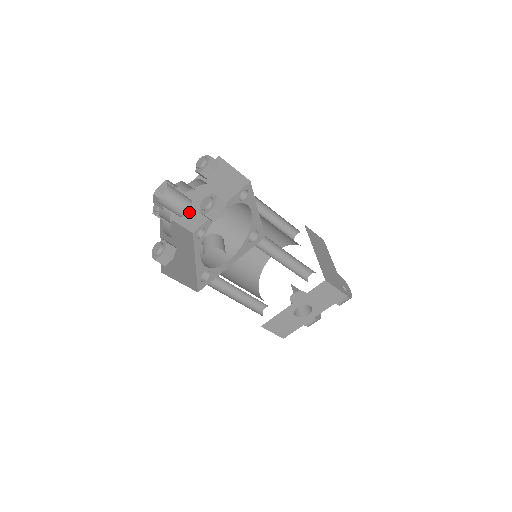
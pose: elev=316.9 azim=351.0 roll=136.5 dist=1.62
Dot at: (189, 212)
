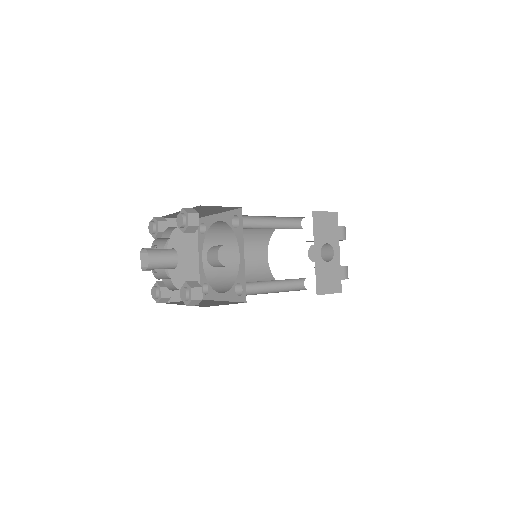
Dot at: (181, 283)
